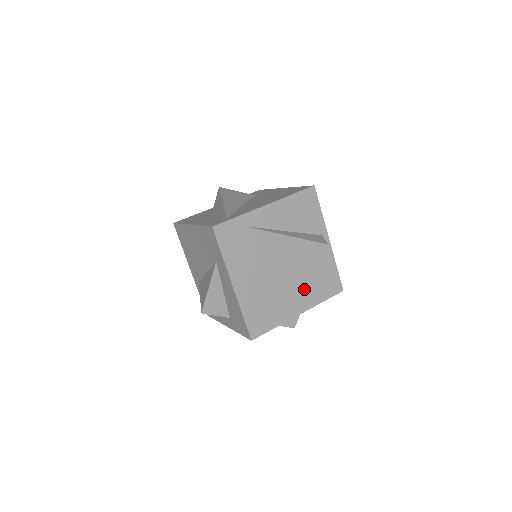
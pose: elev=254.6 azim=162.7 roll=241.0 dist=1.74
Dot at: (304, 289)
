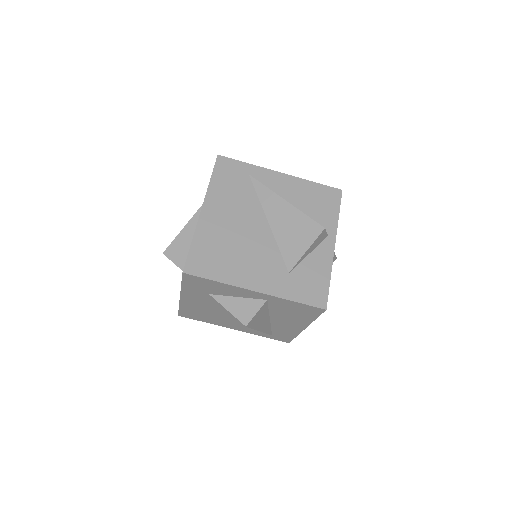
Dot at: (277, 270)
